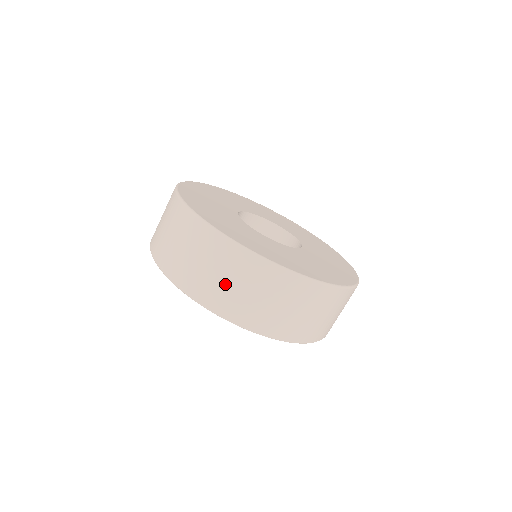
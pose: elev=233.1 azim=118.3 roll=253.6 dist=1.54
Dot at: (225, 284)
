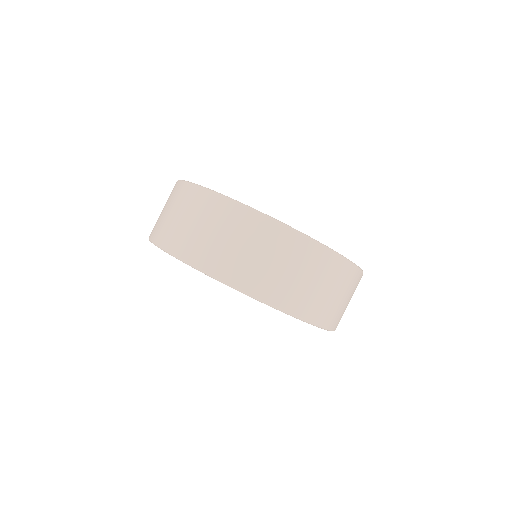
Dot at: (214, 239)
